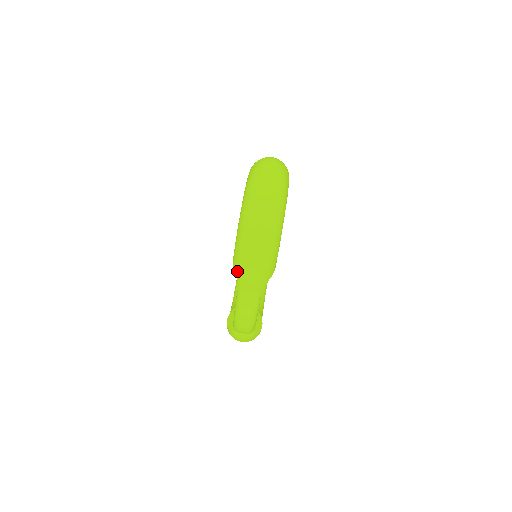
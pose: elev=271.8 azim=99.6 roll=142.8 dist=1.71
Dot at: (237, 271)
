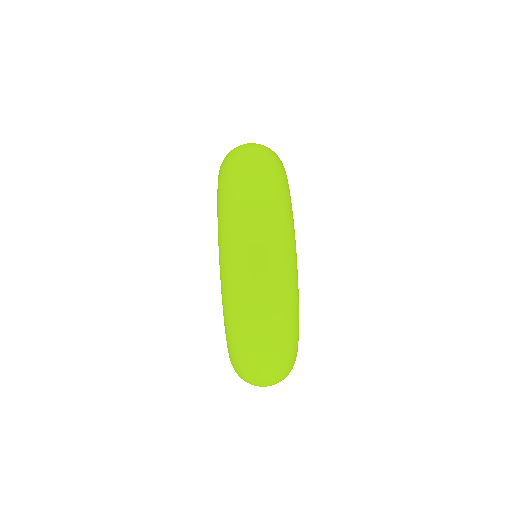
Dot at: occluded
